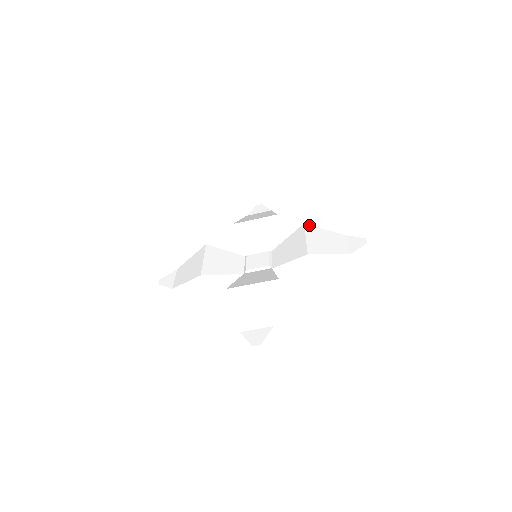
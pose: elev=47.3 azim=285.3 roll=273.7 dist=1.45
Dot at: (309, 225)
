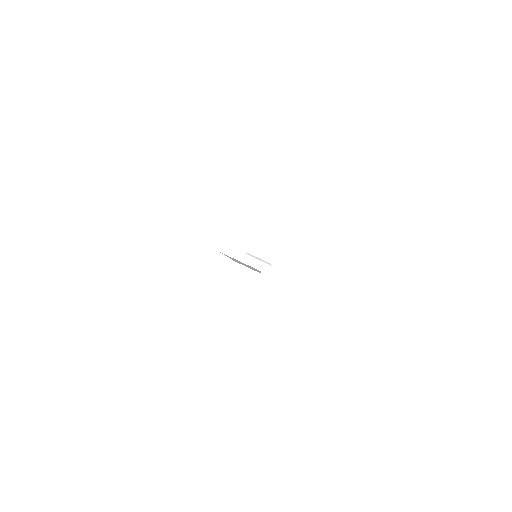
Dot at: occluded
